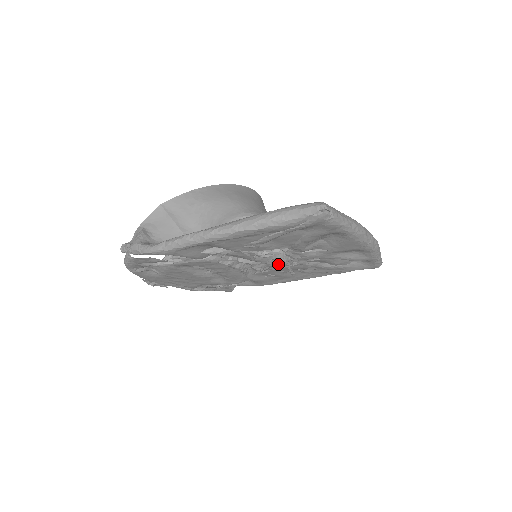
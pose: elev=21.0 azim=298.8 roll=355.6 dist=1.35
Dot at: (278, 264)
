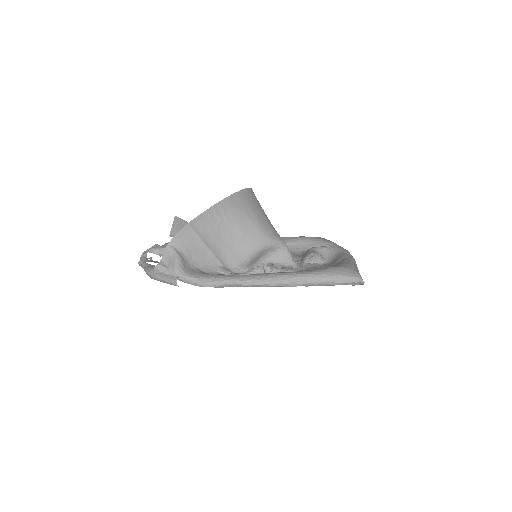
Dot at: occluded
